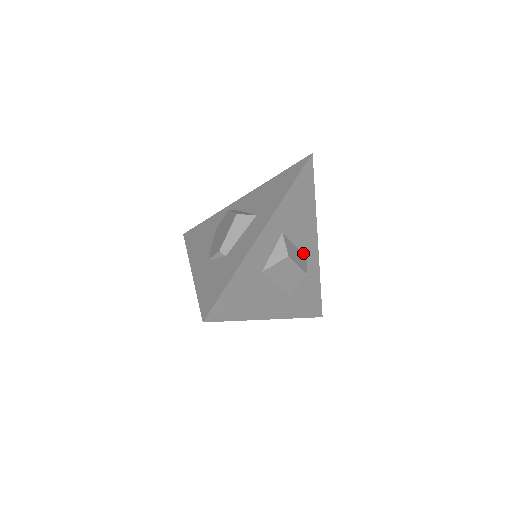
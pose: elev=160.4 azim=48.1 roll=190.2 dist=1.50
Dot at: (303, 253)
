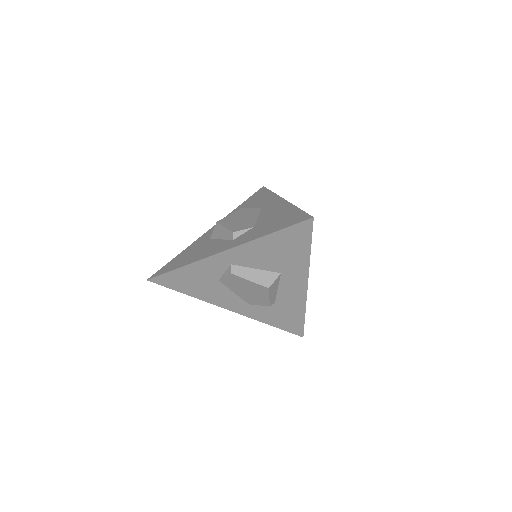
Dot at: occluded
